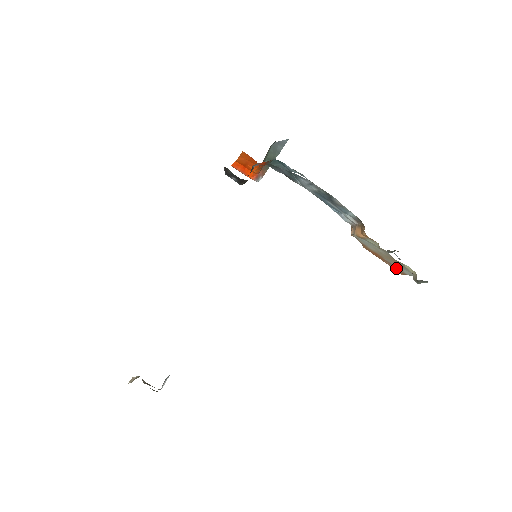
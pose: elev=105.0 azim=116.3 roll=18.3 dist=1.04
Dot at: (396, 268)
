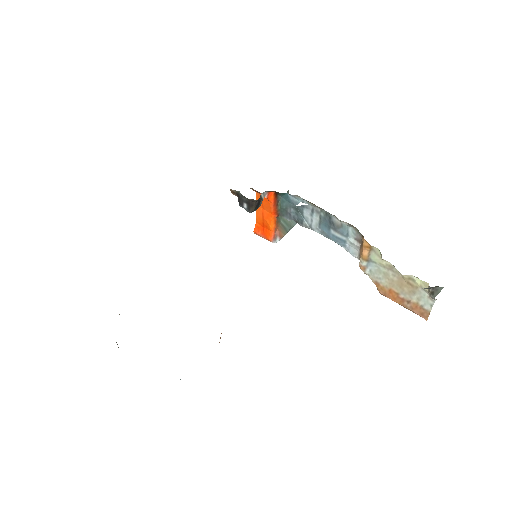
Dot at: (417, 307)
